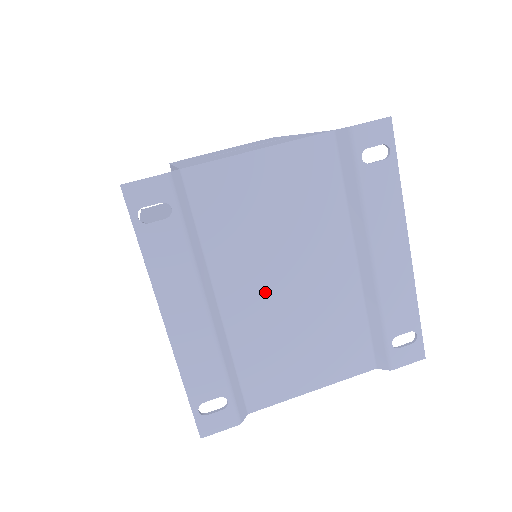
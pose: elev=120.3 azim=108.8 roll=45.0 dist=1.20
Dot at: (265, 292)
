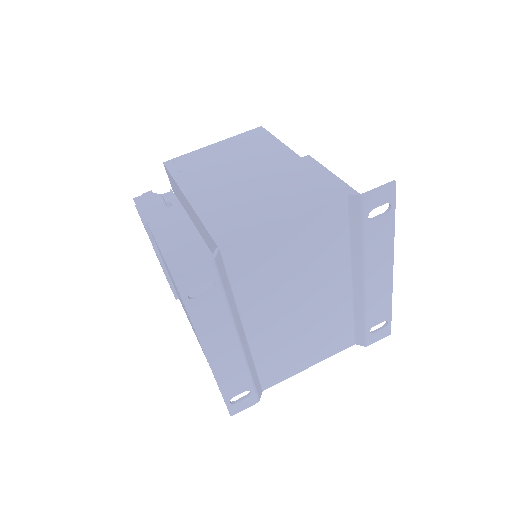
Dot at: (281, 317)
